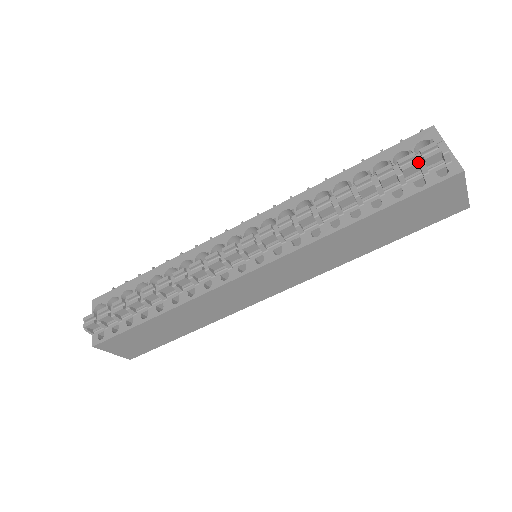
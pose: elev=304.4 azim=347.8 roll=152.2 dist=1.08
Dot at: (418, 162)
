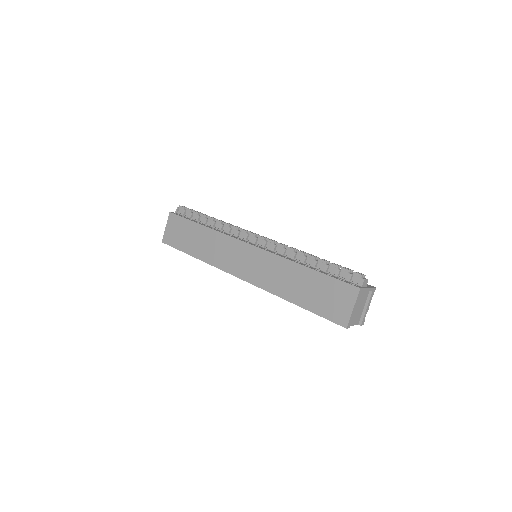
Dot at: (351, 273)
